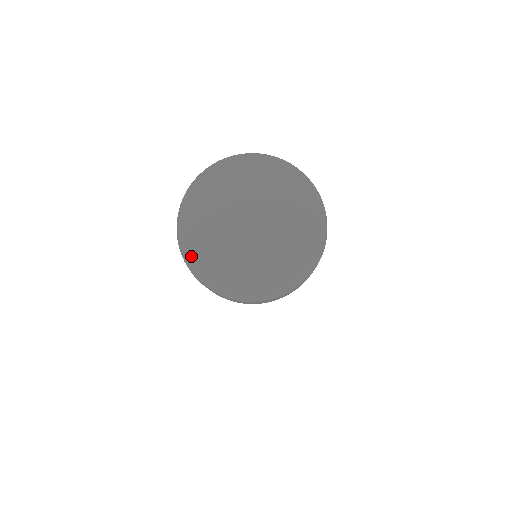
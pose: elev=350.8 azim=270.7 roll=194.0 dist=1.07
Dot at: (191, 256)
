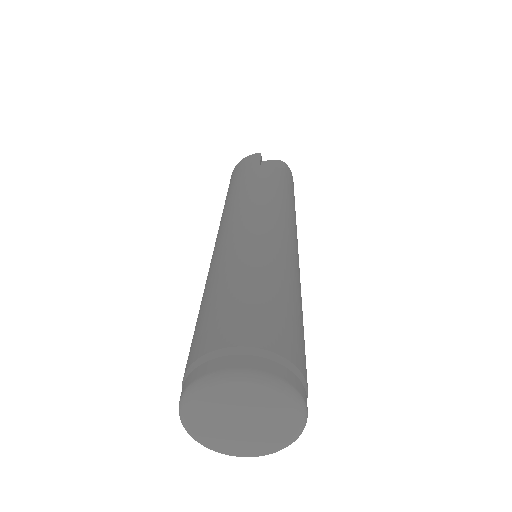
Dot at: (194, 437)
